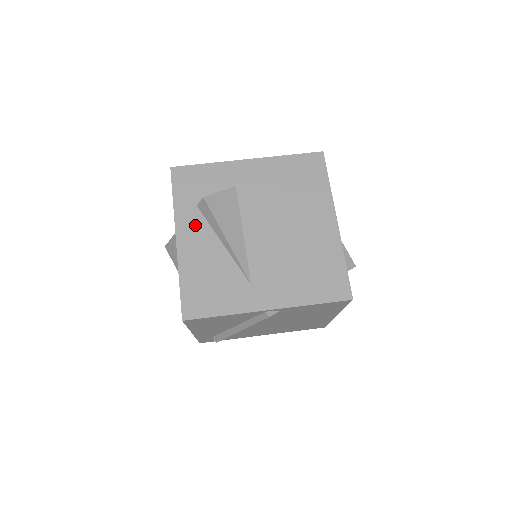
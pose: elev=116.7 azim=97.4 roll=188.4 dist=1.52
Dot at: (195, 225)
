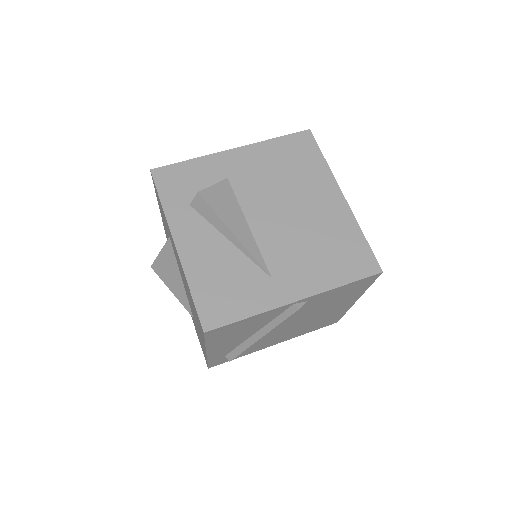
Dot at: (193, 226)
